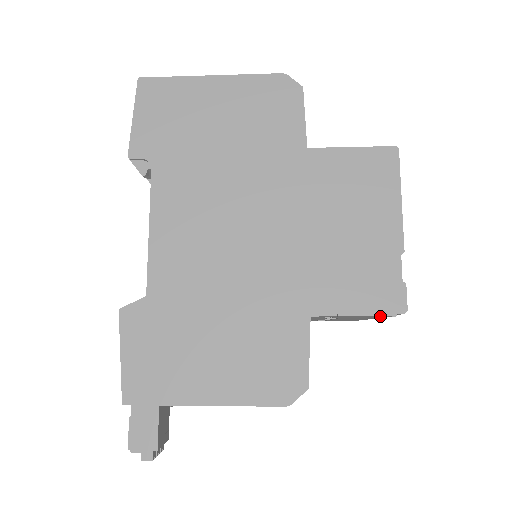
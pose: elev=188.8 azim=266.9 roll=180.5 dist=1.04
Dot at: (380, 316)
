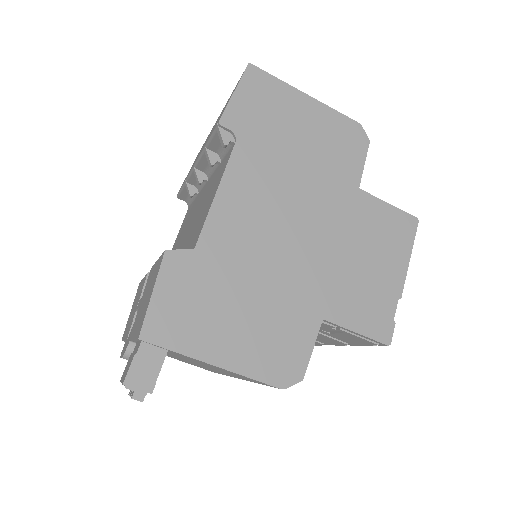
Dot at: (366, 341)
